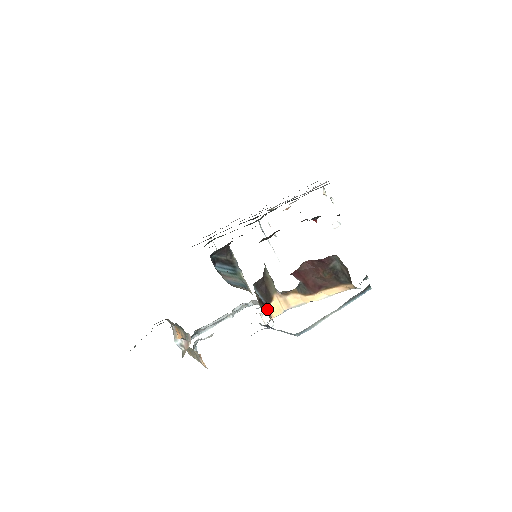
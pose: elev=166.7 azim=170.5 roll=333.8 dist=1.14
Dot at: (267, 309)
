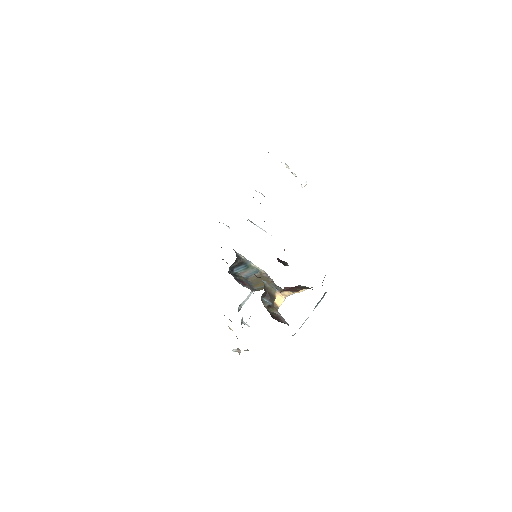
Dot at: (274, 303)
